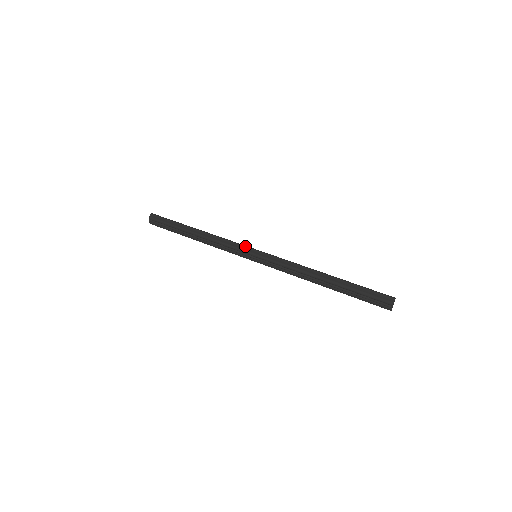
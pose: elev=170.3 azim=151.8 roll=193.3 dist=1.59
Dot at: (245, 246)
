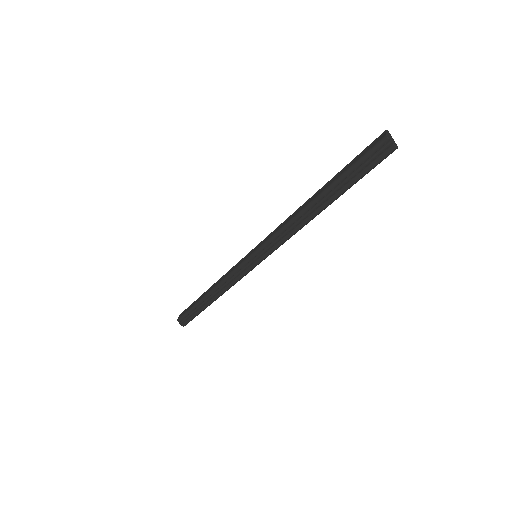
Dot at: occluded
